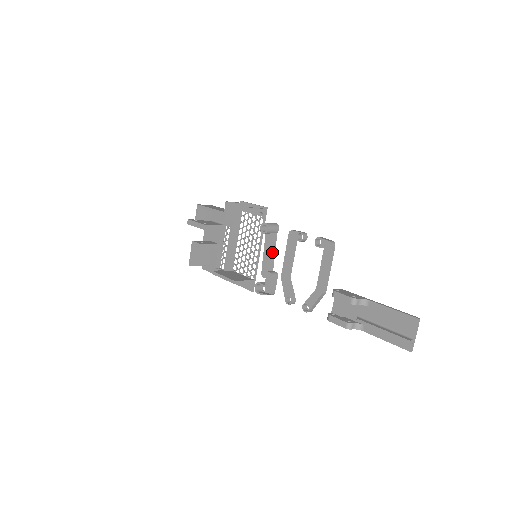
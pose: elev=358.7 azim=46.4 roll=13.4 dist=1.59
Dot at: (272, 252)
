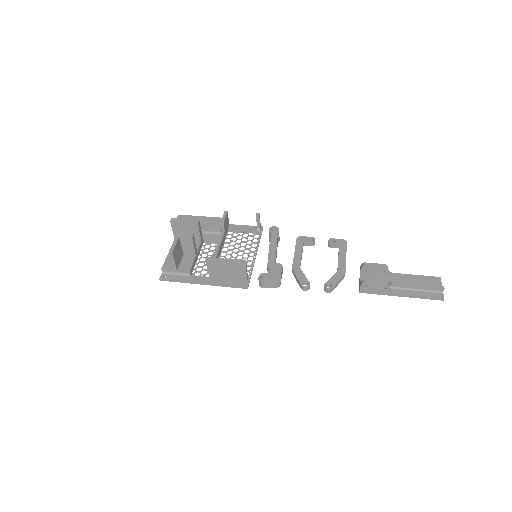
Dot at: (276, 253)
